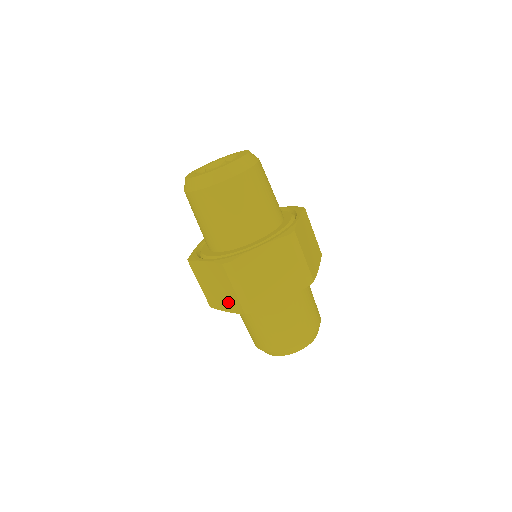
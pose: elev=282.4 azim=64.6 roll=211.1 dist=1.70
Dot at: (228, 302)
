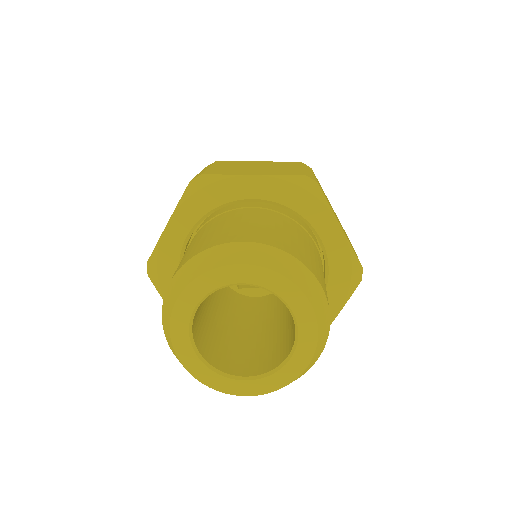
Dot at: occluded
